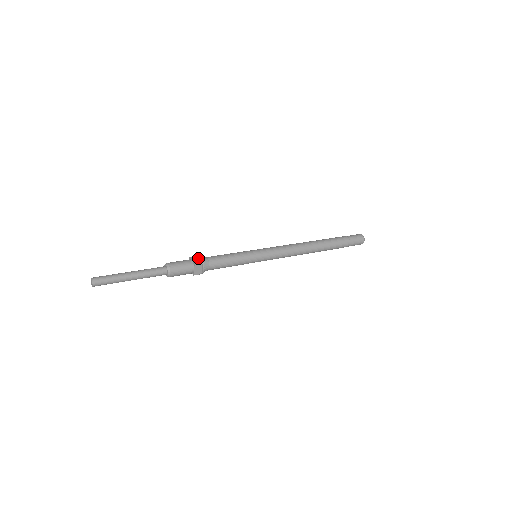
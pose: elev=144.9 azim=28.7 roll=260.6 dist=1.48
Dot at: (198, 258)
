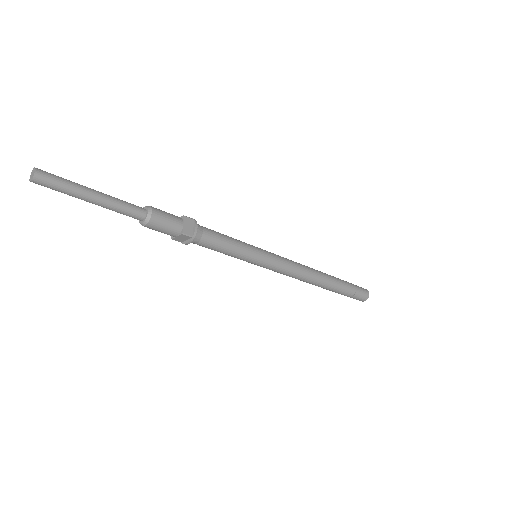
Dot at: occluded
